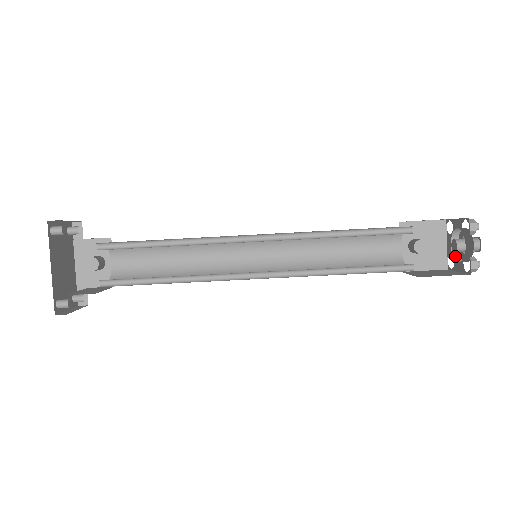
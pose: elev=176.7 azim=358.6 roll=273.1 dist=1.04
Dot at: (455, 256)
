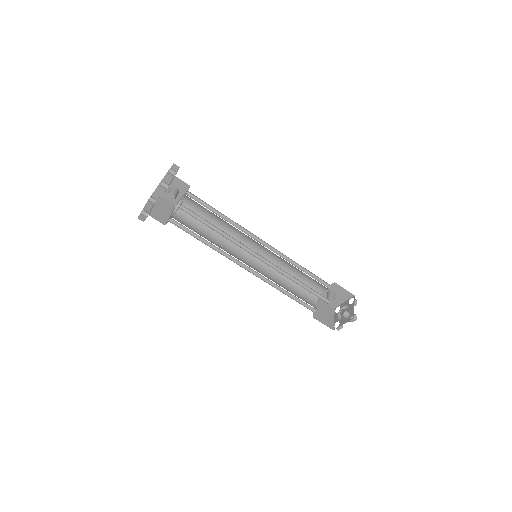
Dot at: occluded
